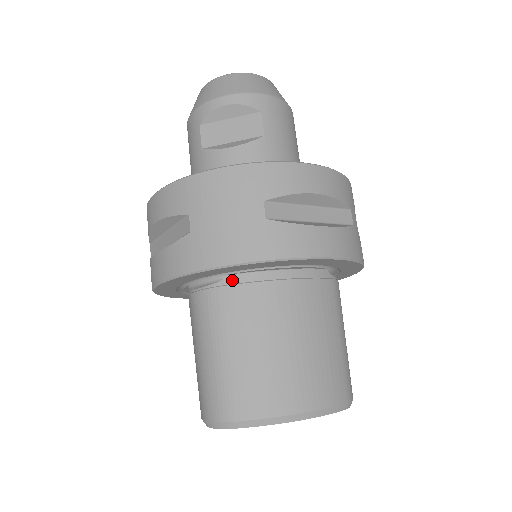
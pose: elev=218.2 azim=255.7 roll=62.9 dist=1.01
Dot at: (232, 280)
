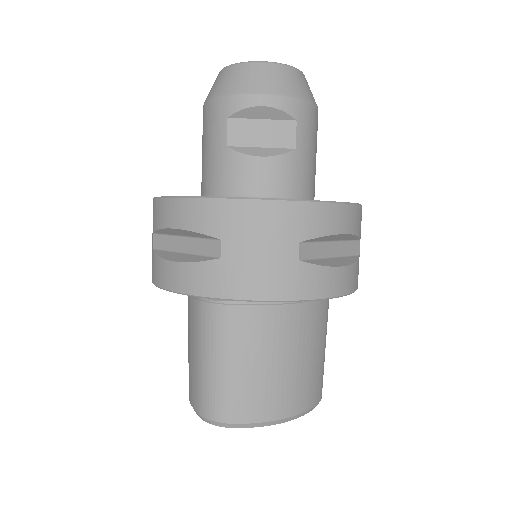
Dot at: occluded
